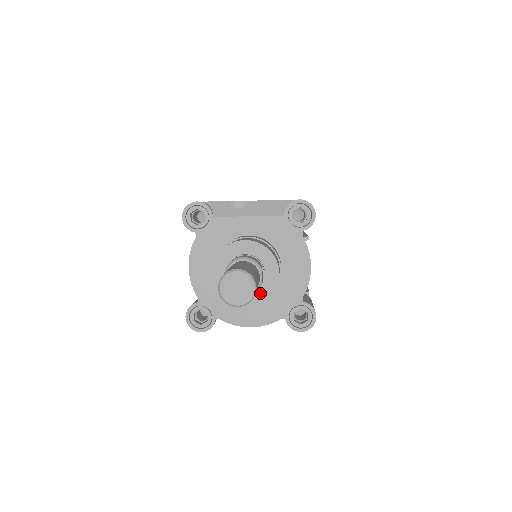
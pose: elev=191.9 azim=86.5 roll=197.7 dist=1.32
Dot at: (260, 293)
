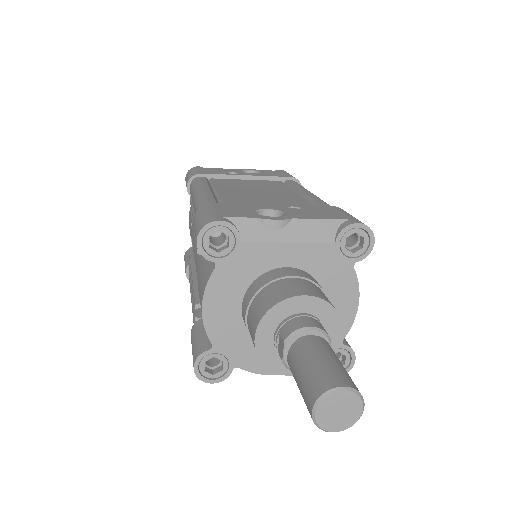
Dot at: occluded
